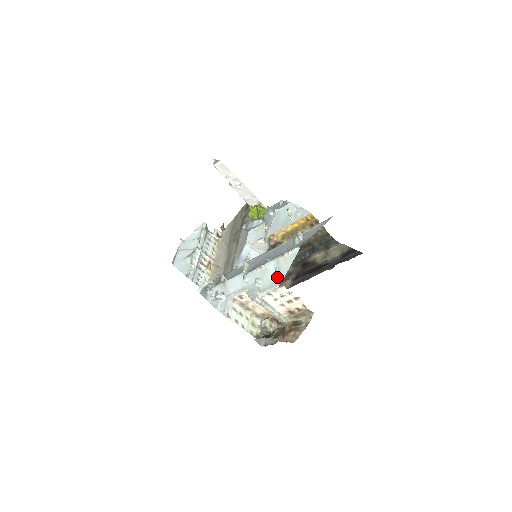
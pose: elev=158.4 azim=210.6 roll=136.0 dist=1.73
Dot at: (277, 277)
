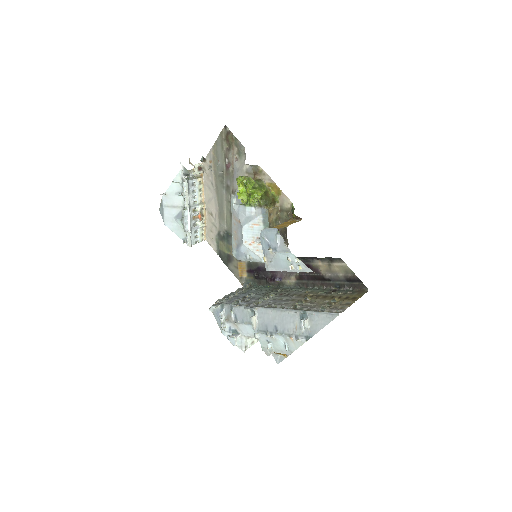
Dot at: (287, 351)
